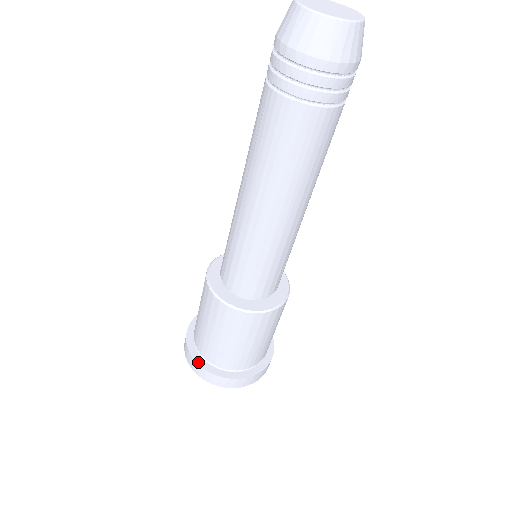
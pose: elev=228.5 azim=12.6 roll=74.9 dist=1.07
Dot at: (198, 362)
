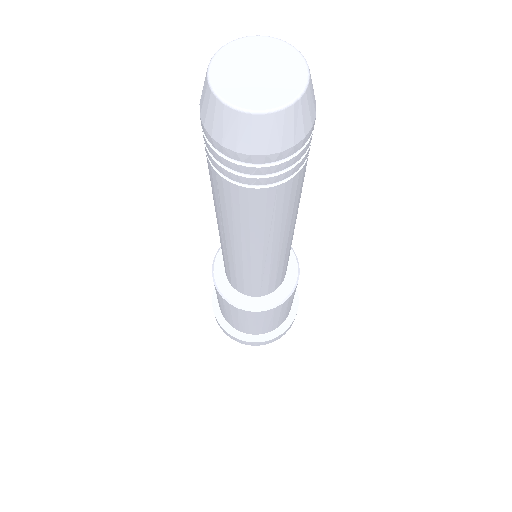
Dot at: (235, 336)
